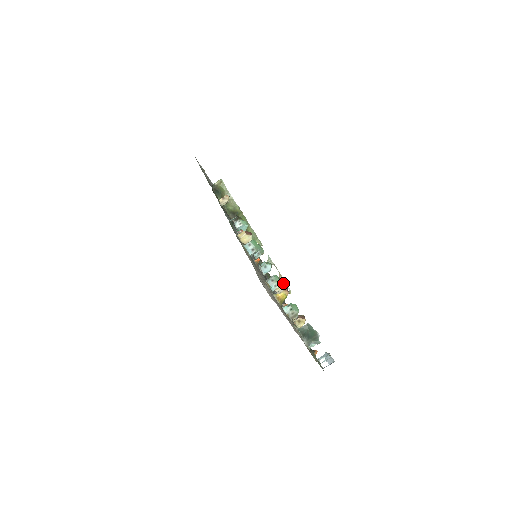
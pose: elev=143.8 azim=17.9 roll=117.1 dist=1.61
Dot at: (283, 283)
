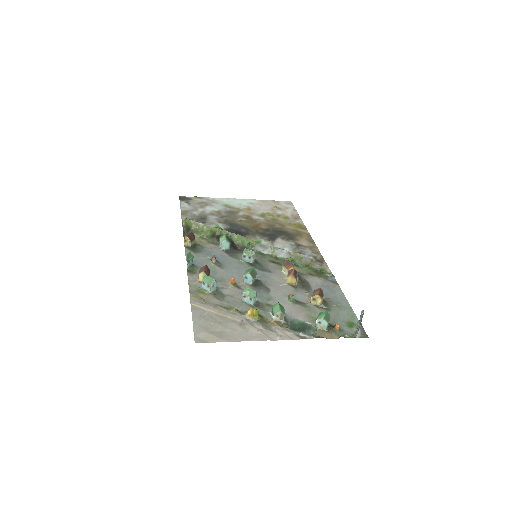
Dot at: (290, 265)
